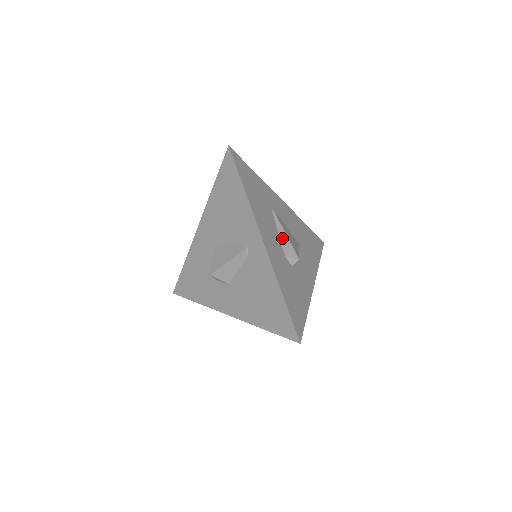
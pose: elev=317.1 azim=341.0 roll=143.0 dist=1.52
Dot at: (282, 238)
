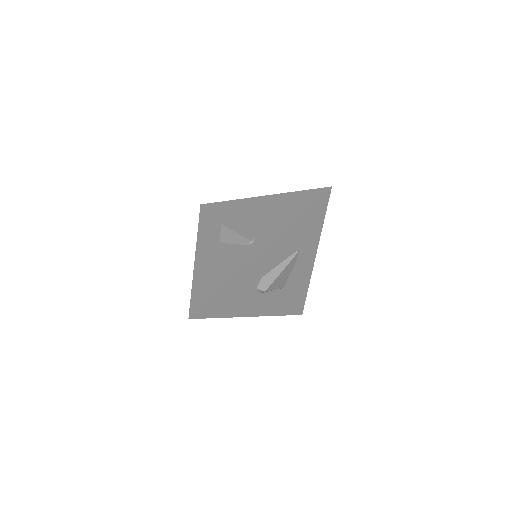
Dot at: (277, 269)
